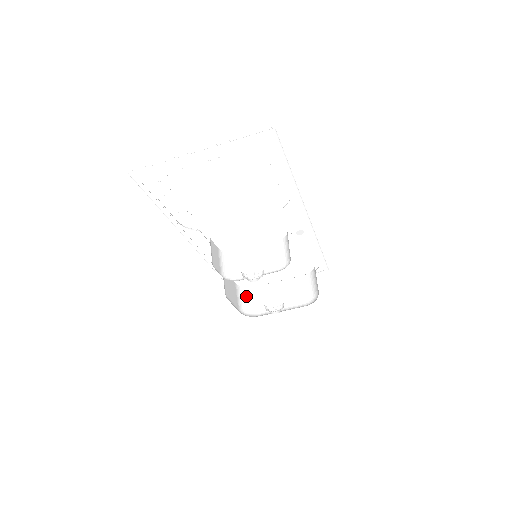
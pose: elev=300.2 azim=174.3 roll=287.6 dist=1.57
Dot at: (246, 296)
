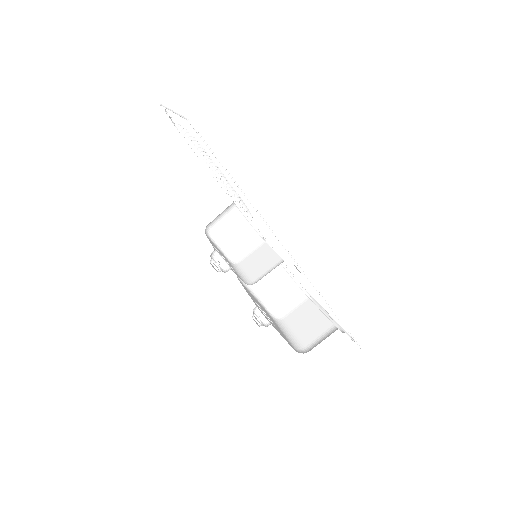
Dot at: (292, 297)
